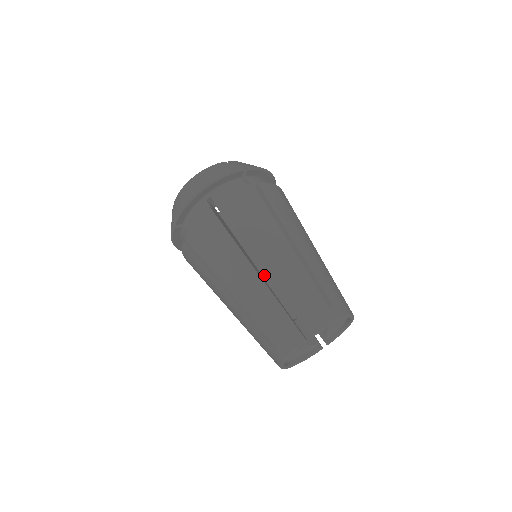
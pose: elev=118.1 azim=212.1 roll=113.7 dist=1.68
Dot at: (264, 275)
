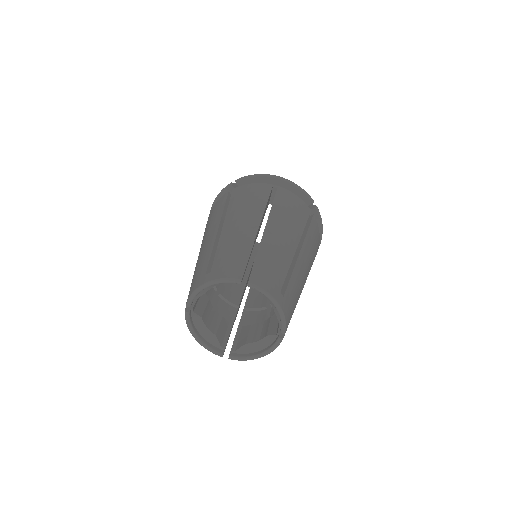
Dot at: occluded
